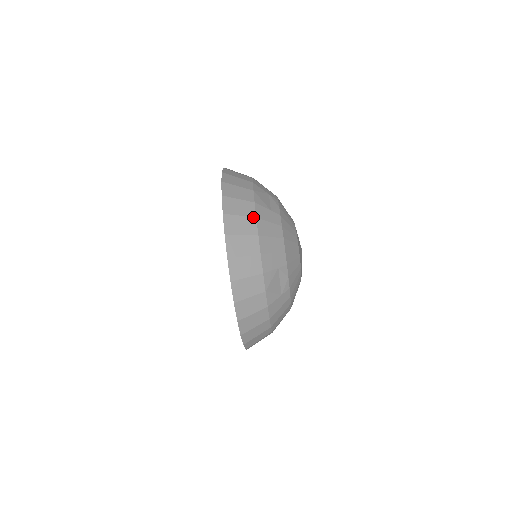
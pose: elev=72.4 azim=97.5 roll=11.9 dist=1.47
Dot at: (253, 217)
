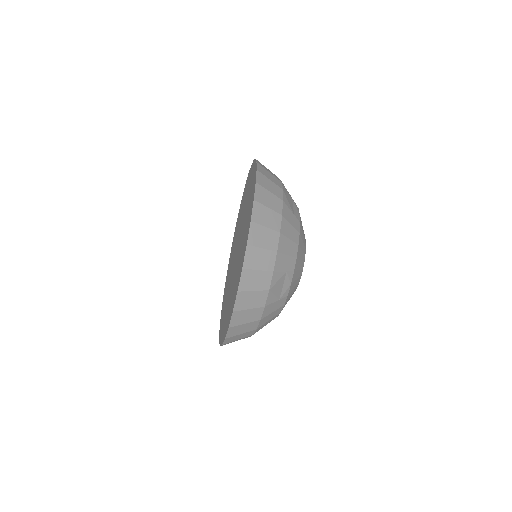
Dot at: (279, 214)
